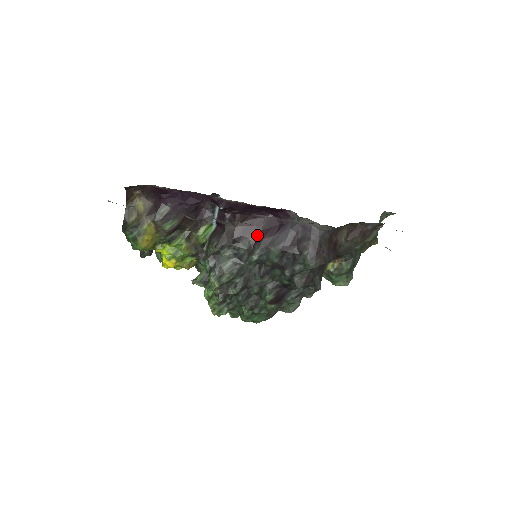
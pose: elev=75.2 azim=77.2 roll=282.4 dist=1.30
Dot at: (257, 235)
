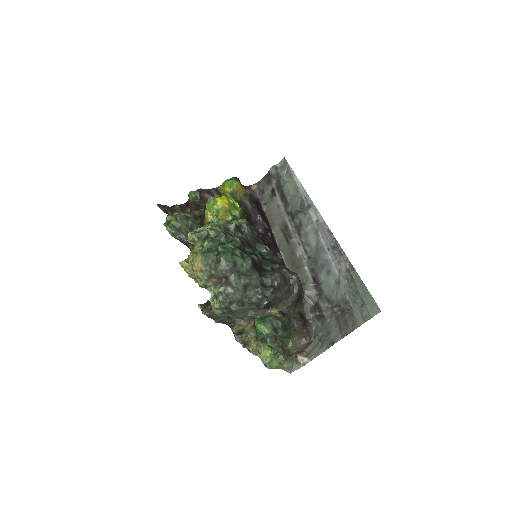
Dot at: occluded
